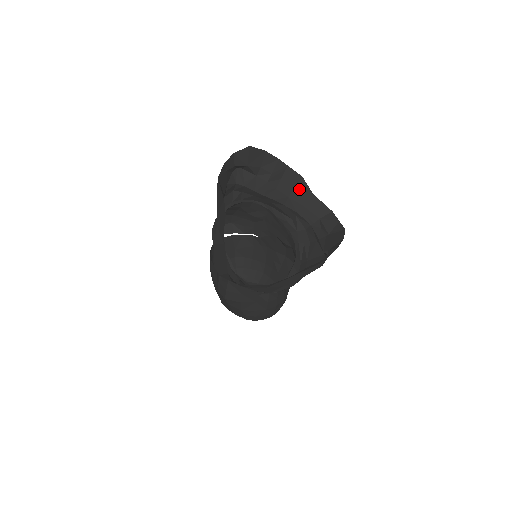
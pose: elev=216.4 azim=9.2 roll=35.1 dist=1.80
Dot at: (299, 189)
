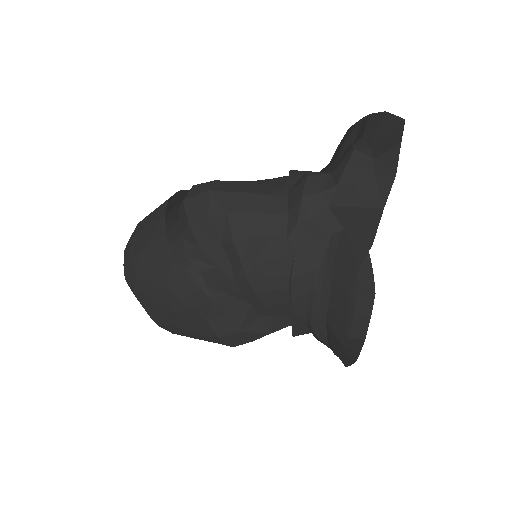
Dot at: occluded
